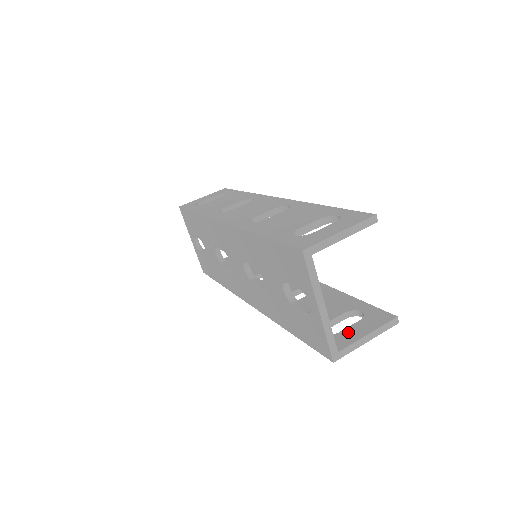
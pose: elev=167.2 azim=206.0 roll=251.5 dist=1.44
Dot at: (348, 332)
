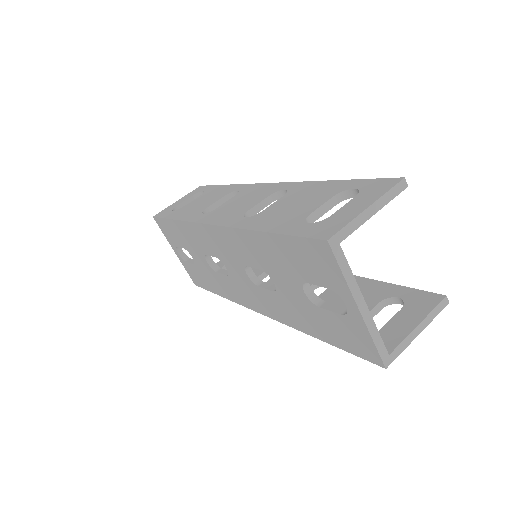
Dot at: (392, 327)
